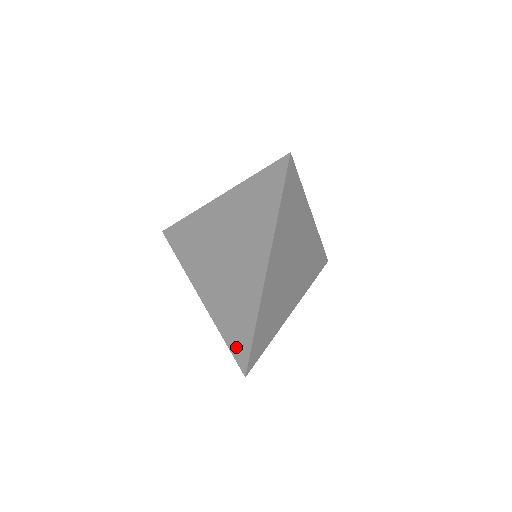
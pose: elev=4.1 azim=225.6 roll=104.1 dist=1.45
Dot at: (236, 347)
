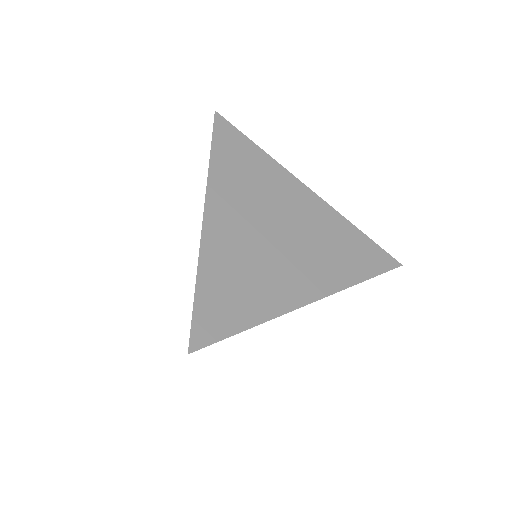
Dot at: occluded
